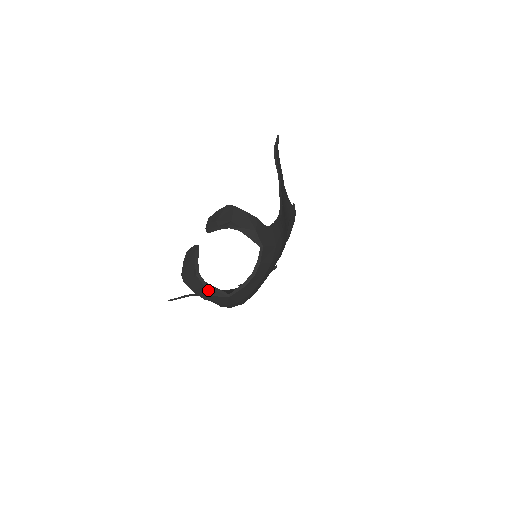
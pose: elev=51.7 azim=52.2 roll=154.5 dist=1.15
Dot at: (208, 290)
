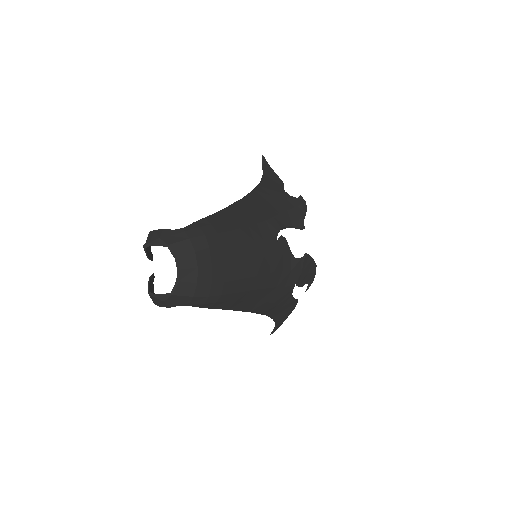
Dot at: (159, 299)
